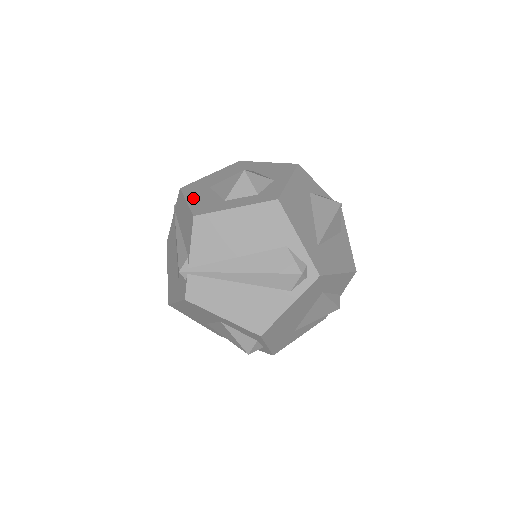
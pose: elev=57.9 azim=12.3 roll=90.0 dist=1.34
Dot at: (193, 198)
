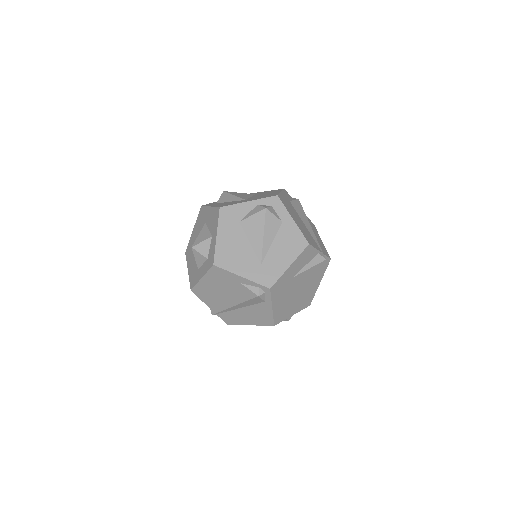
Dot at: (189, 267)
